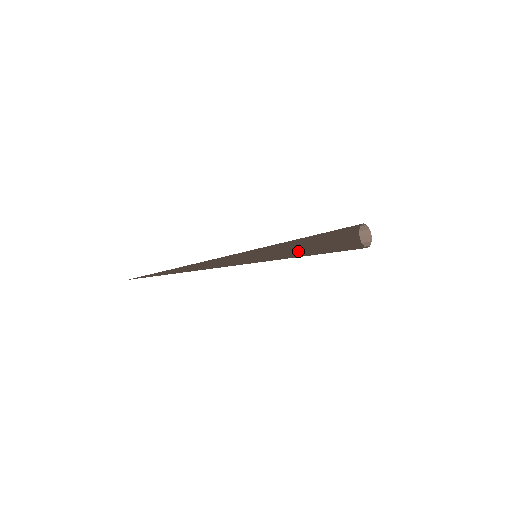
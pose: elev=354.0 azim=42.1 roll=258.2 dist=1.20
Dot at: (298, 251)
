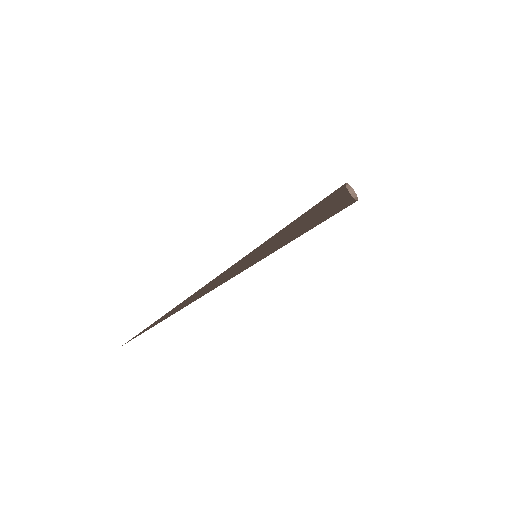
Dot at: (297, 230)
